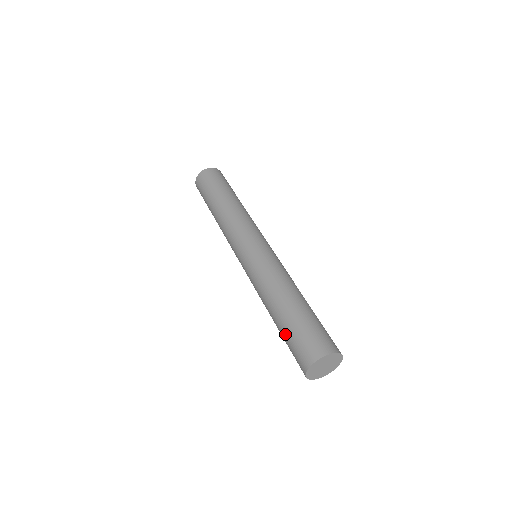
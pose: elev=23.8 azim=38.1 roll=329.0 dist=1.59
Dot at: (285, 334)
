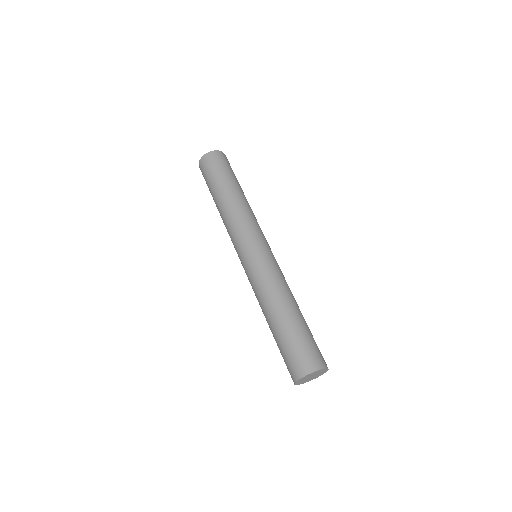
Dot at: (285, 339)
